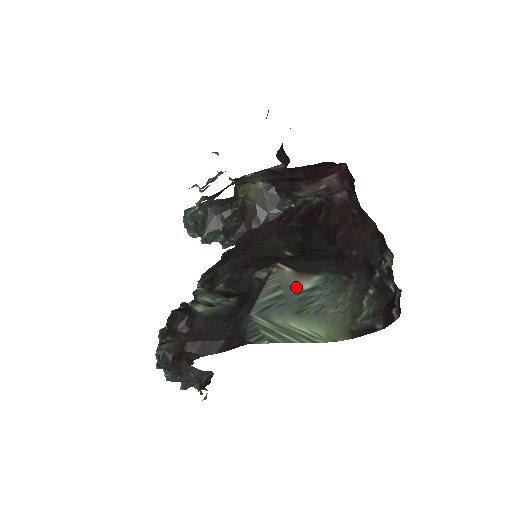
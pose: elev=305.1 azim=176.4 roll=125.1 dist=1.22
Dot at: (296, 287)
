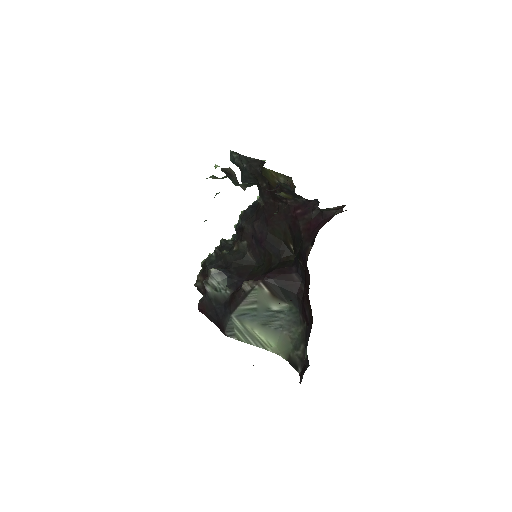
Dot at: (268, 306)
